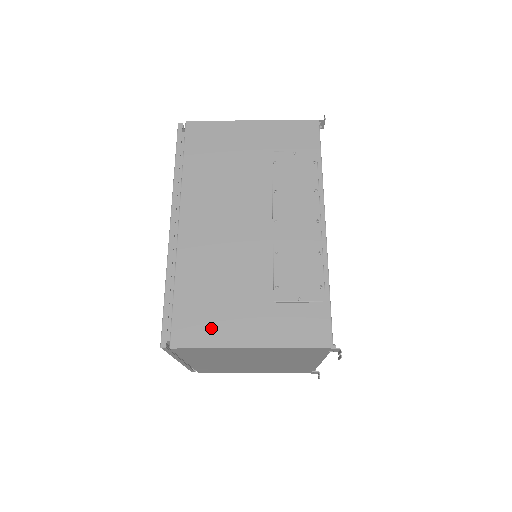
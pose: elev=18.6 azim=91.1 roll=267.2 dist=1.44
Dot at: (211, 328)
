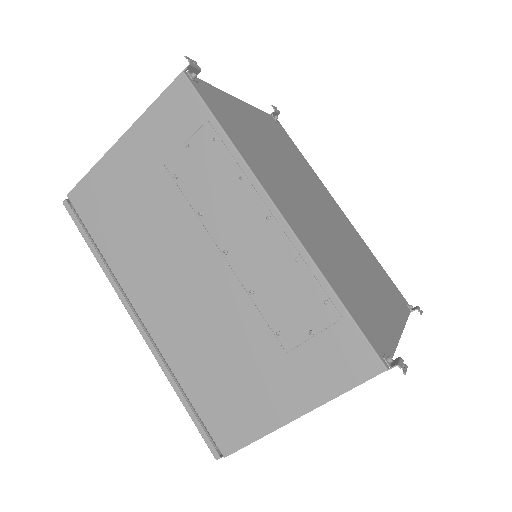
Dot at: (246, 417)
